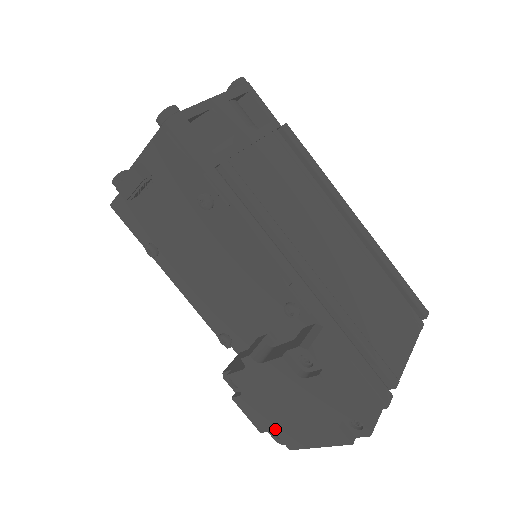
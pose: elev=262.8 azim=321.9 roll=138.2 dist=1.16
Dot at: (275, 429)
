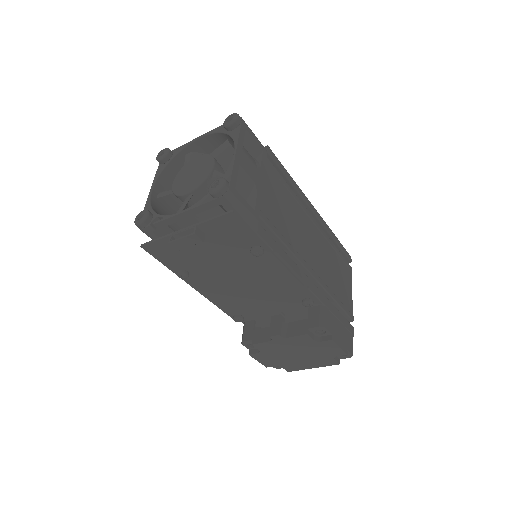
Dot at: (281, 365)
